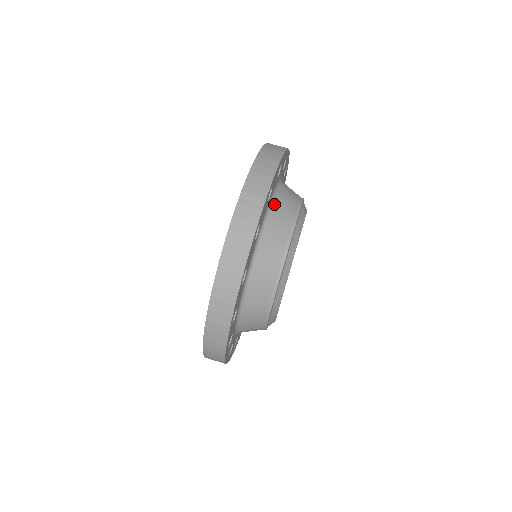
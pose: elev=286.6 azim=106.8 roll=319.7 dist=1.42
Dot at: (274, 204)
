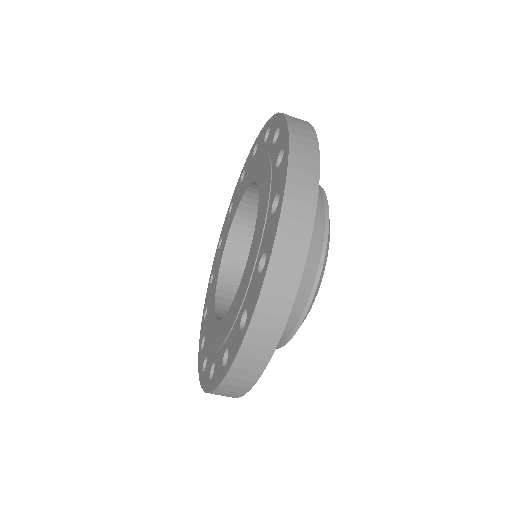
Dot at: occluded
